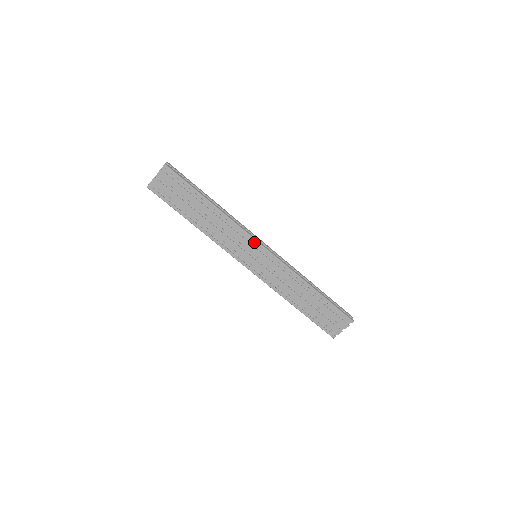
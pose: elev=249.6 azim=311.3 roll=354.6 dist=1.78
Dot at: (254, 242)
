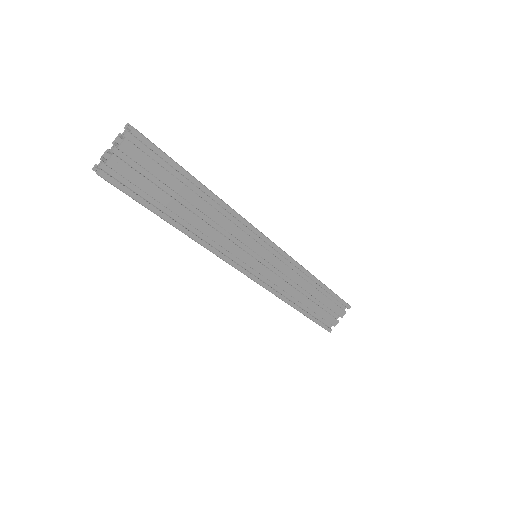
Dot at: (260, 237)
